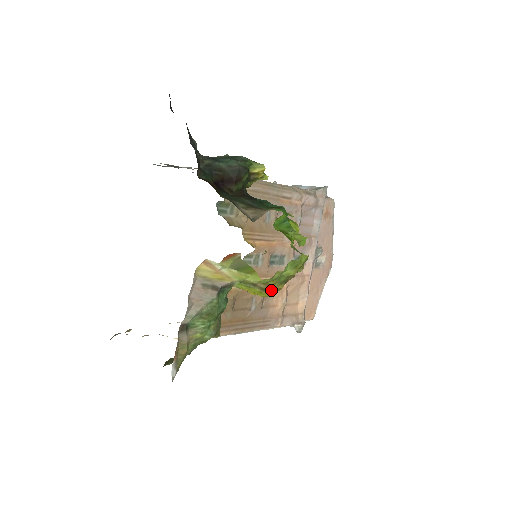
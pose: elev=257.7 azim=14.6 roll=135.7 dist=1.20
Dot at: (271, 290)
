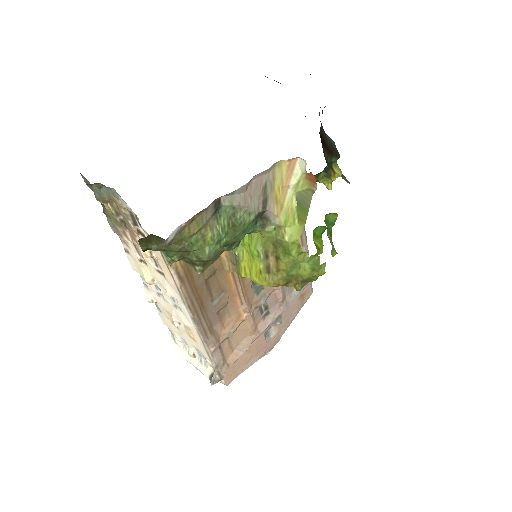
Dot at: (272, 277)
